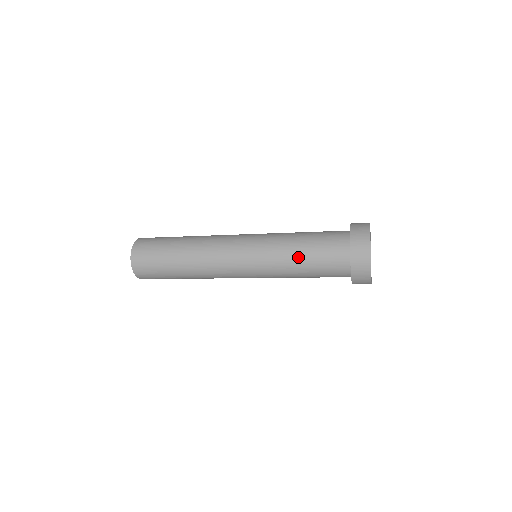
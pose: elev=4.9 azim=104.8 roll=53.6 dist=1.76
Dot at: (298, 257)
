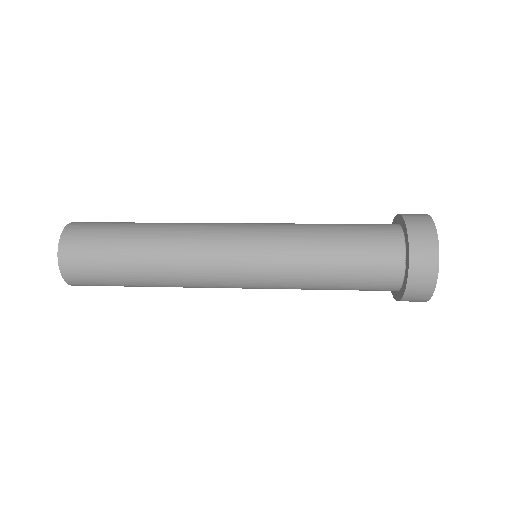
Dot at: (328, 255)
